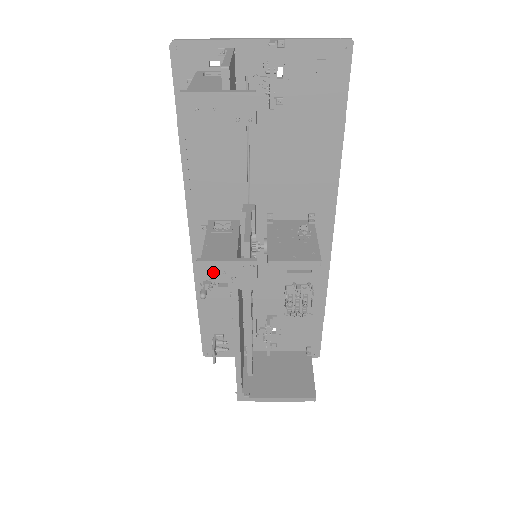
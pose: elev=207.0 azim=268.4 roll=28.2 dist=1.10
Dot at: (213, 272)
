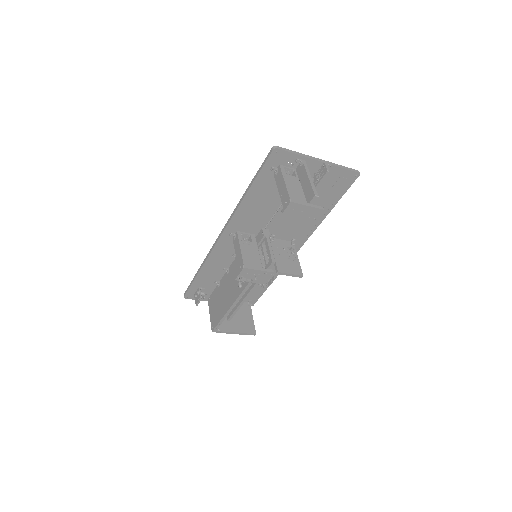
Dot at: (249, 274)
